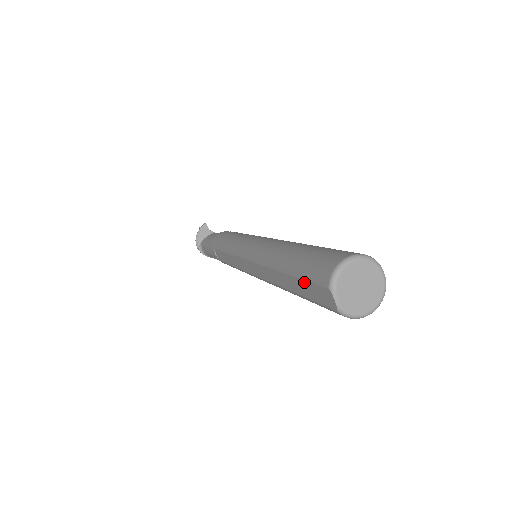
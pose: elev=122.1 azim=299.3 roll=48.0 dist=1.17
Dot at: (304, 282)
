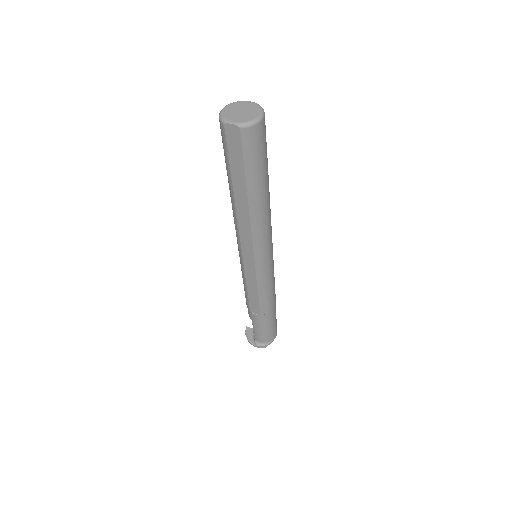
Dot at: (230, 159)
